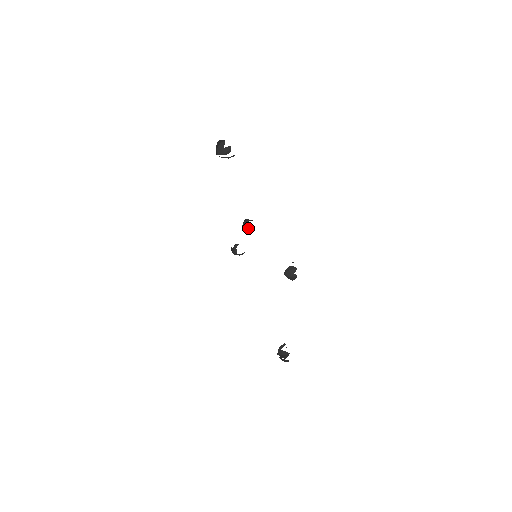
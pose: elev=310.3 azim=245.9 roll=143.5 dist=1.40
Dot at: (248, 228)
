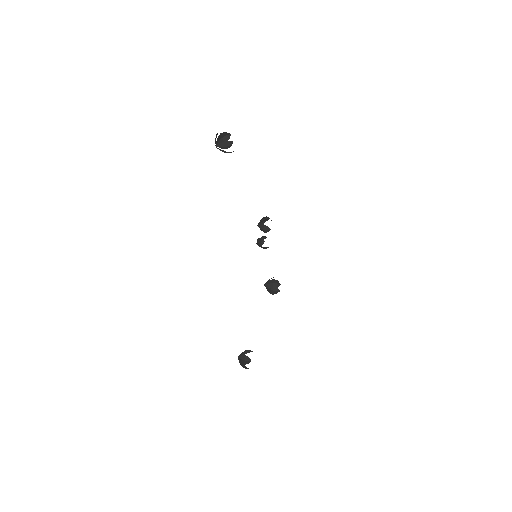
Dot at: (266, 226)
